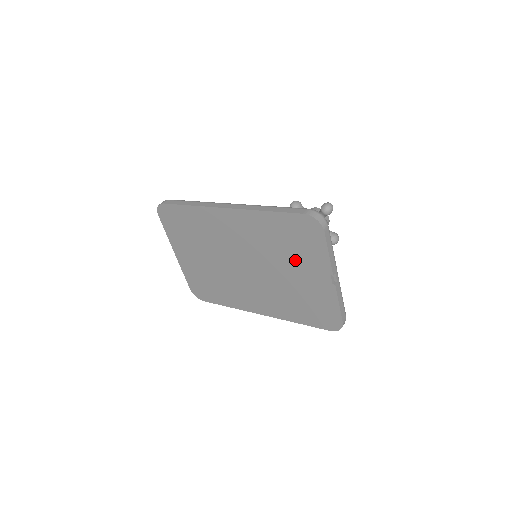
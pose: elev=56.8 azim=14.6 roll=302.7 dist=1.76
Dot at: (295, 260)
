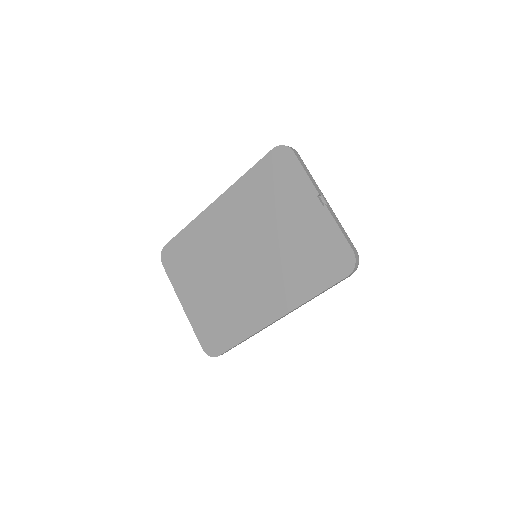
Dot at: (283, 207)
